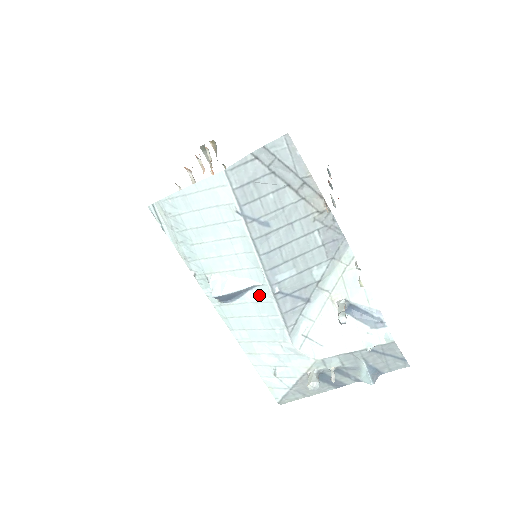
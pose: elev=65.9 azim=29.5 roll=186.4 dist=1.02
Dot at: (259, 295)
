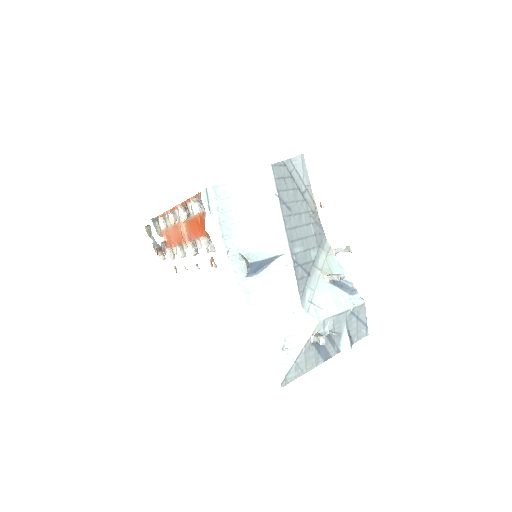
Dot at: (281, 264)
